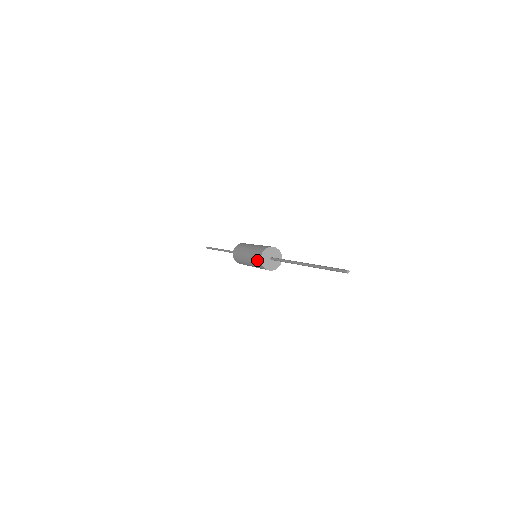
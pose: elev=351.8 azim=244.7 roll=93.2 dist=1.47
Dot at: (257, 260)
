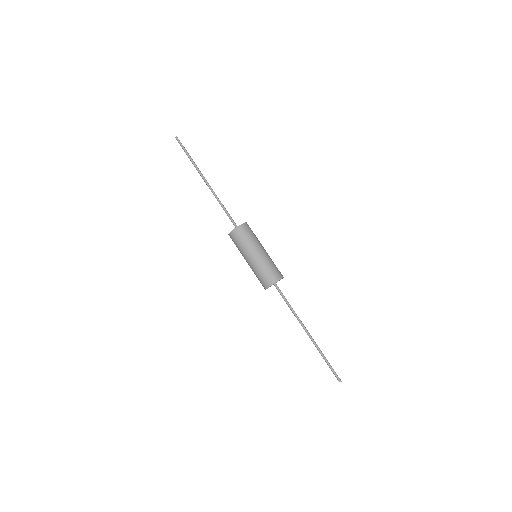
Dot at: (265, 281)
